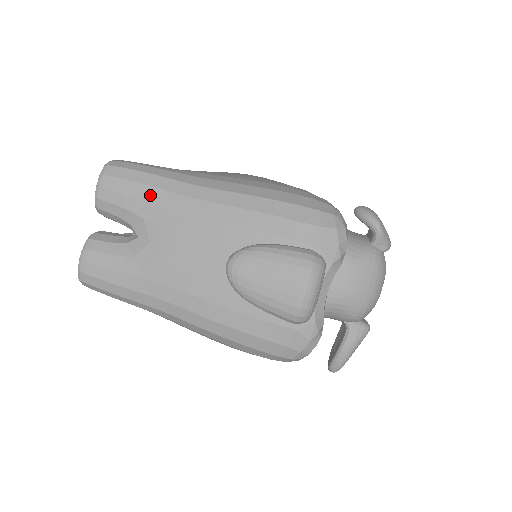
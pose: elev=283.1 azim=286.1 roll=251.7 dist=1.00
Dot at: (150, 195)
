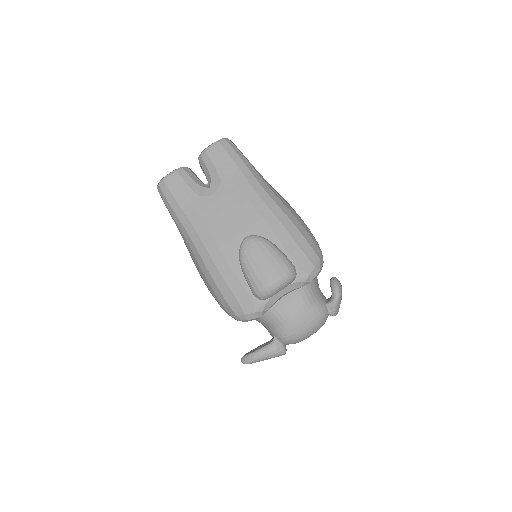
Dot at: (235, 172)
